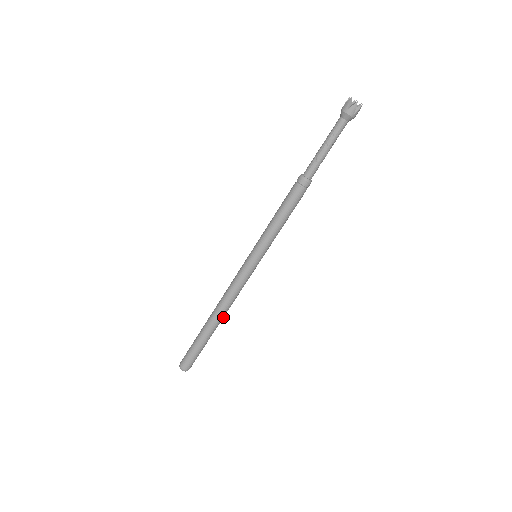
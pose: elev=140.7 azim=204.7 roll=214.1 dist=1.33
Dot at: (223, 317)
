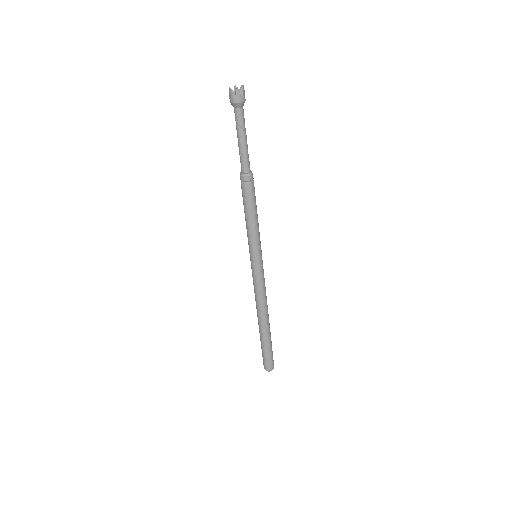
Dot at: (268, 315)
